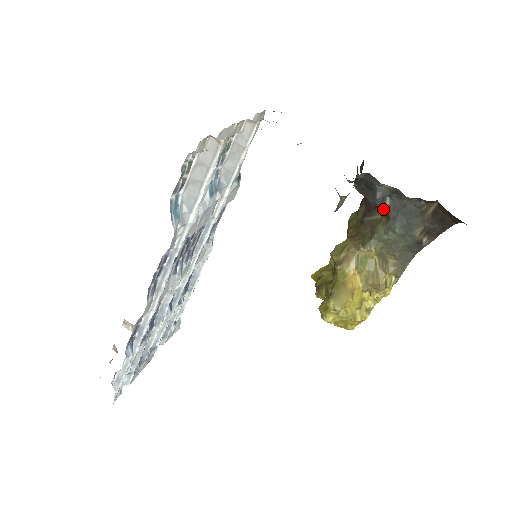
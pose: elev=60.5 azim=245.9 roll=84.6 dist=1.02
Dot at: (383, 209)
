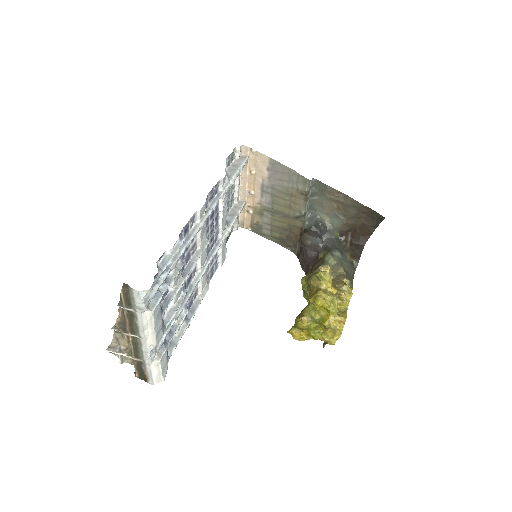
Dot at: (323, 247)
